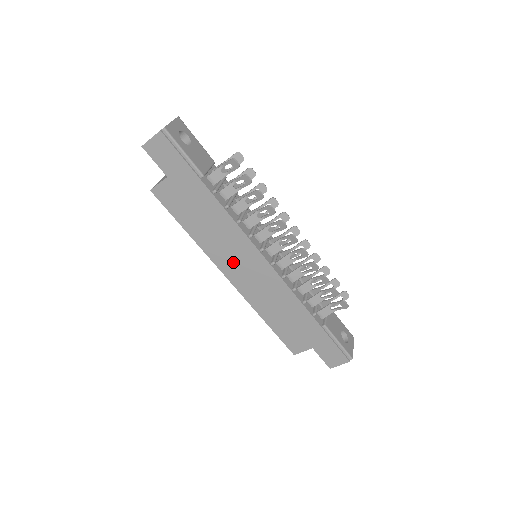
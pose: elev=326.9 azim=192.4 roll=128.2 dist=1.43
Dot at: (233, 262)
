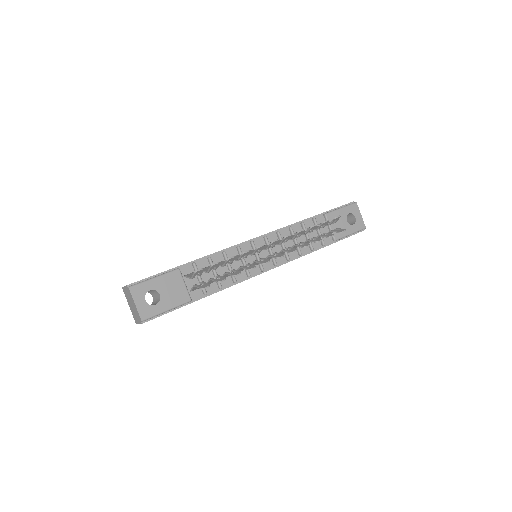
Dot at: occluded
